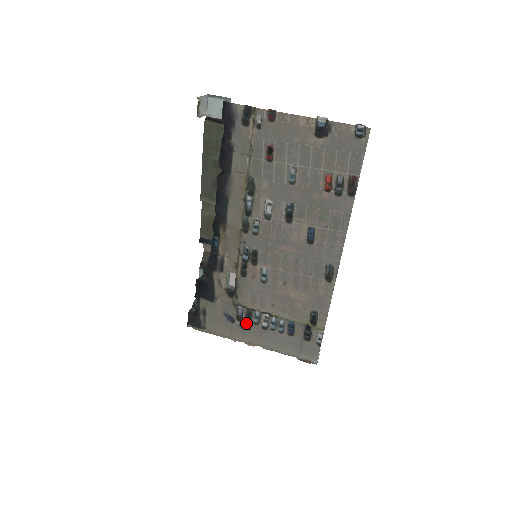
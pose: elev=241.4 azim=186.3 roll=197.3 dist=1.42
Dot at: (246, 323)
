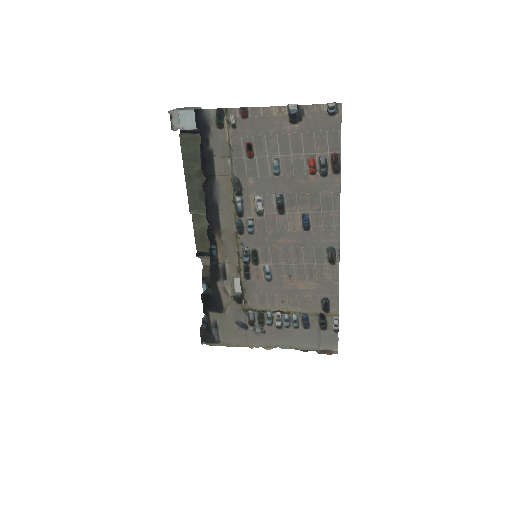
Dot at: (260, 326)
